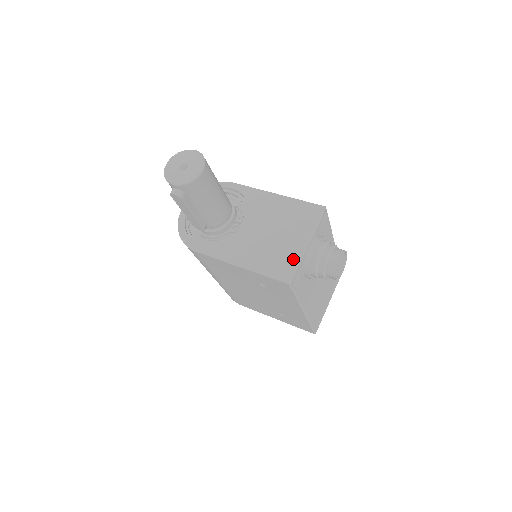
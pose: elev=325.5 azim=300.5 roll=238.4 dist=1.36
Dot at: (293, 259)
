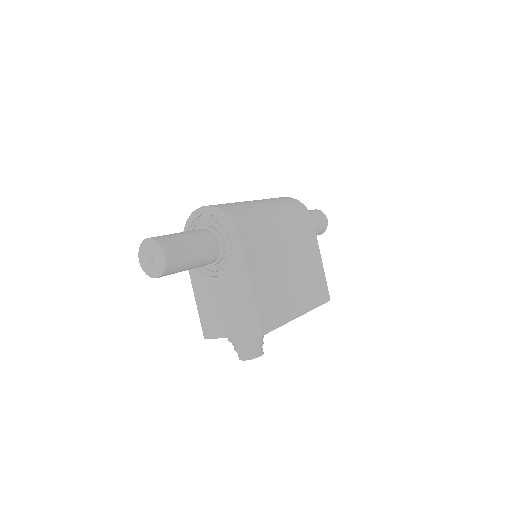
Dot at: (217, 332)
